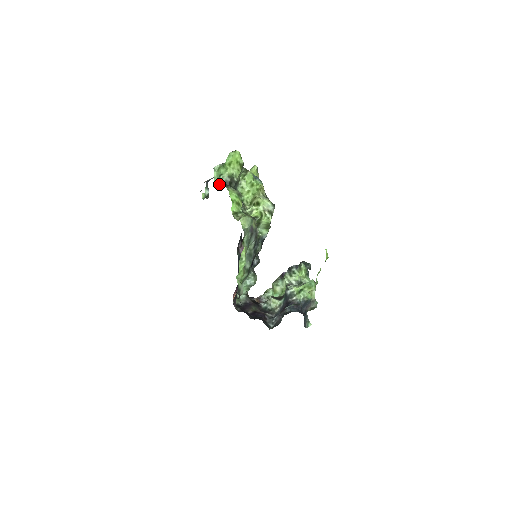
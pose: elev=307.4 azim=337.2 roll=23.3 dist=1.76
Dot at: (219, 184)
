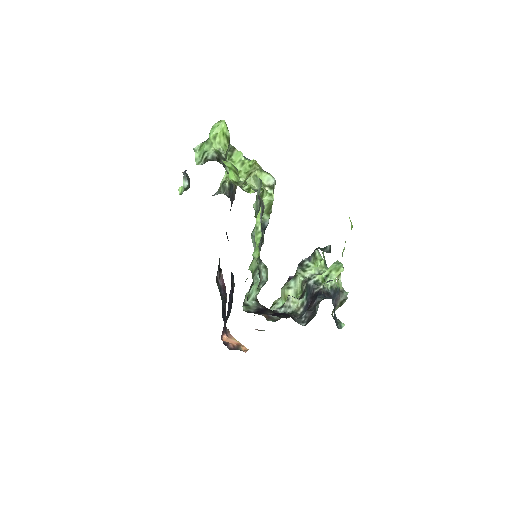
Dot at: (204, 163)
